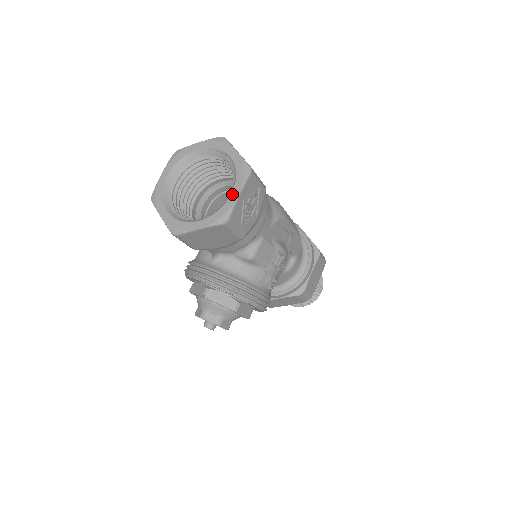
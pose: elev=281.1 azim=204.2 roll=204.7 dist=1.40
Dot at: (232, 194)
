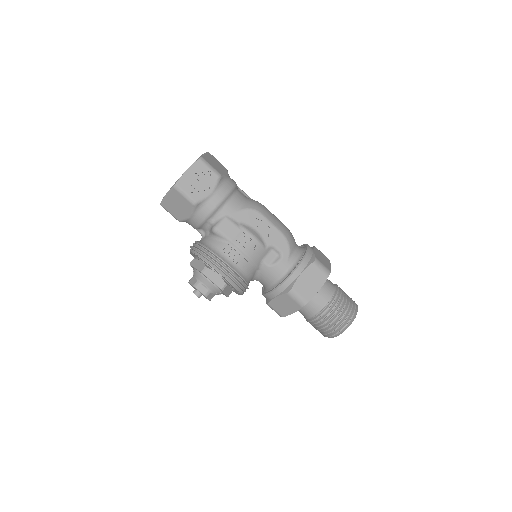
Dot at: (185, 172)
